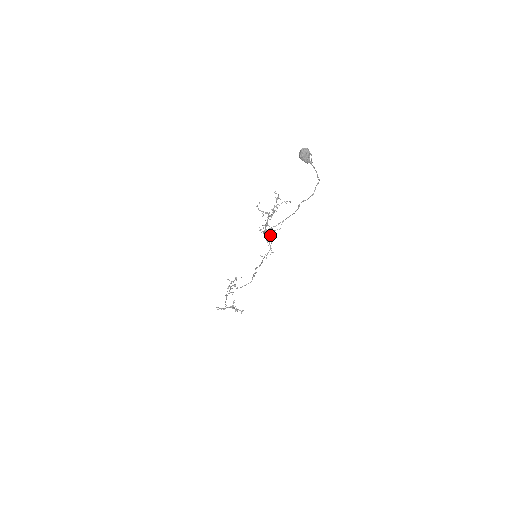
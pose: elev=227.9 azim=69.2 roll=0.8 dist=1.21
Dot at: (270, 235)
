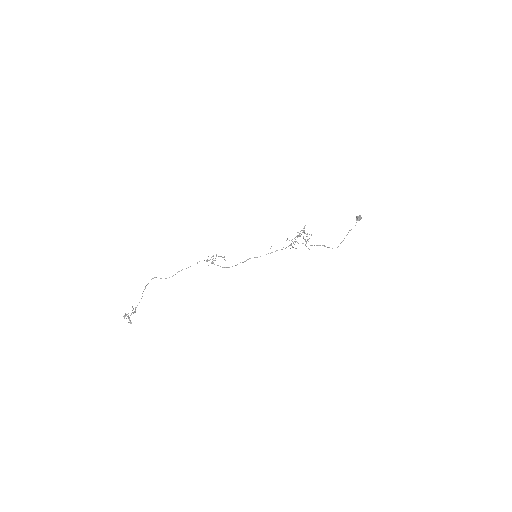
Dot at: occluded
